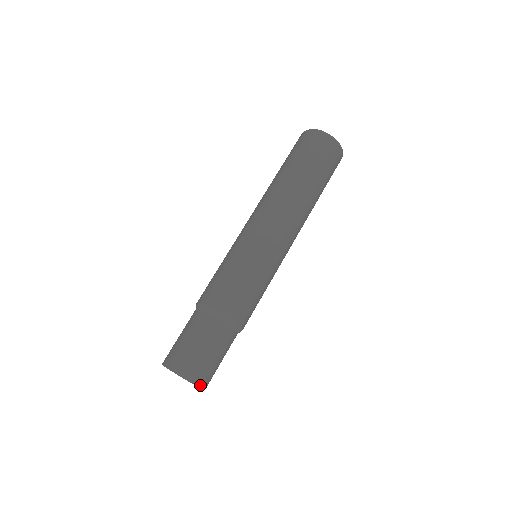
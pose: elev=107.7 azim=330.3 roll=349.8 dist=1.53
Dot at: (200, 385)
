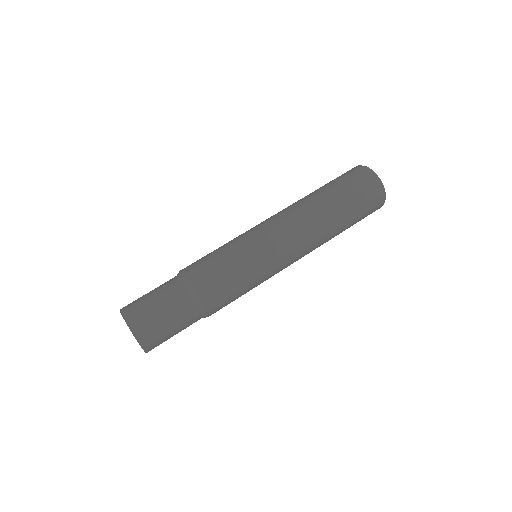
Dot at: (139, 339)
